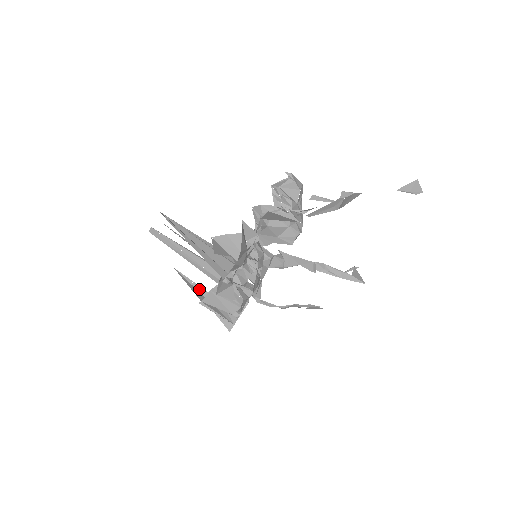
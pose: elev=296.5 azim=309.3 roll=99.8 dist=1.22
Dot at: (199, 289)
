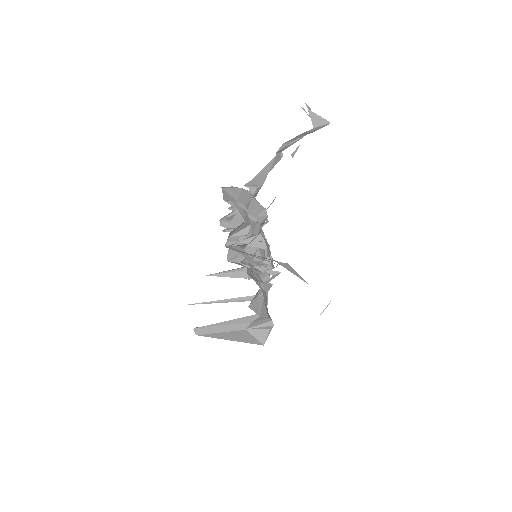
Dot at: (234, 270)
